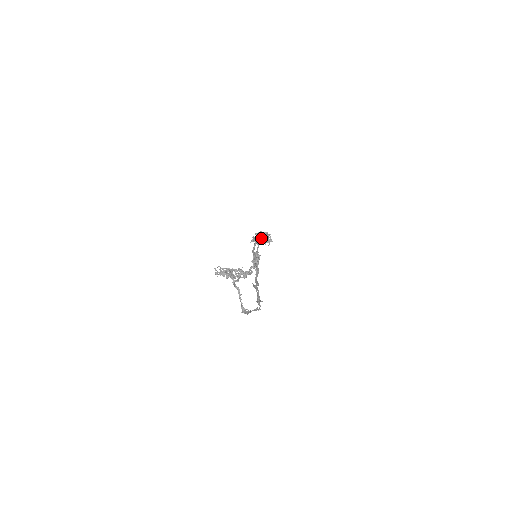
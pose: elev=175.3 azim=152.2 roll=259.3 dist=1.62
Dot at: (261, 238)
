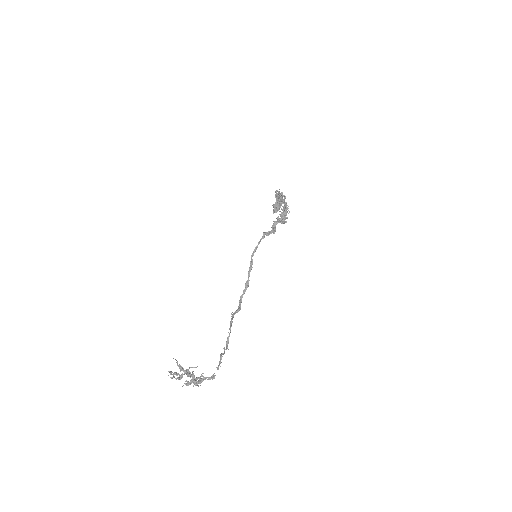
Dot at: (272, 225)
